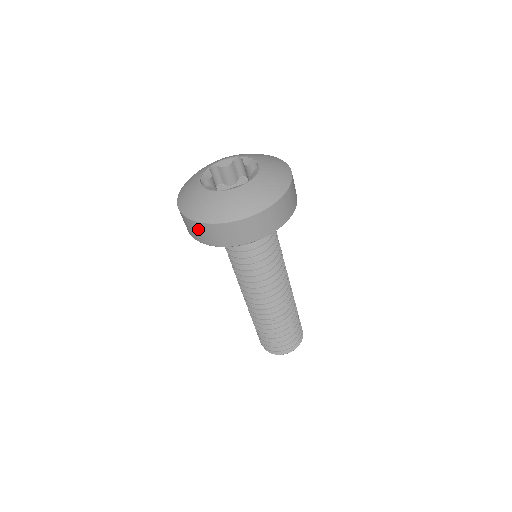
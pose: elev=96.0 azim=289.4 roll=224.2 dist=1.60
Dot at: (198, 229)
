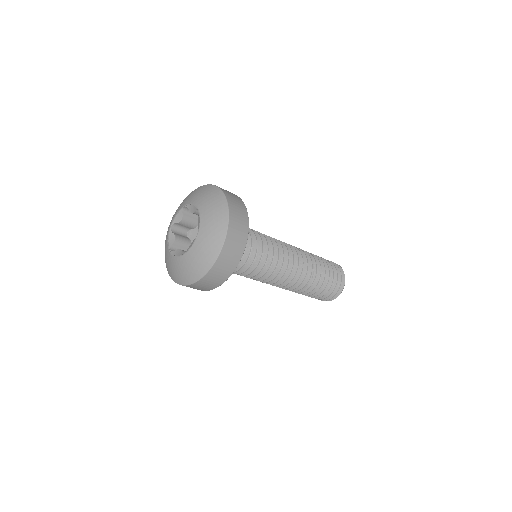
Dot at: occluded
